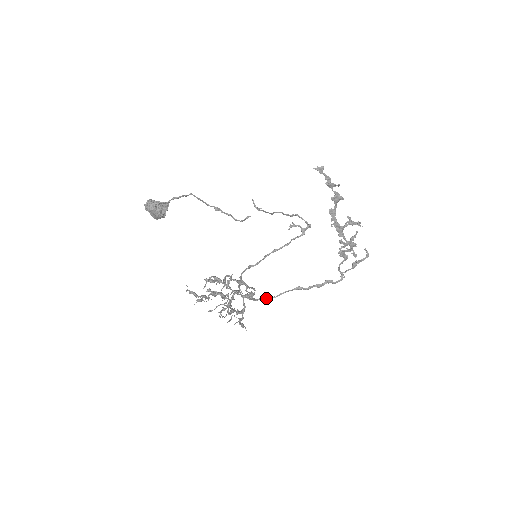
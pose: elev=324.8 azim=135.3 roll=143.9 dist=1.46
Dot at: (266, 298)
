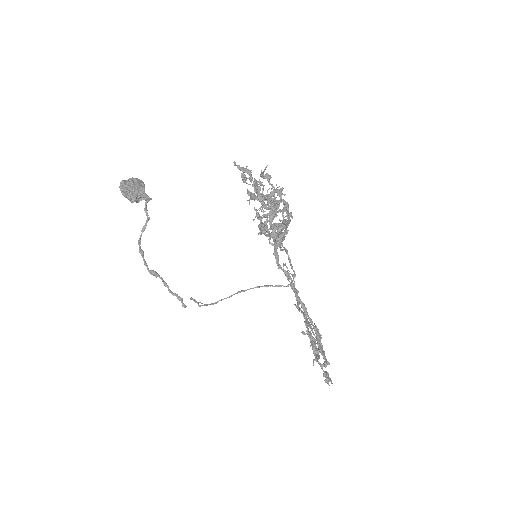
Dot at: (283, 270)
